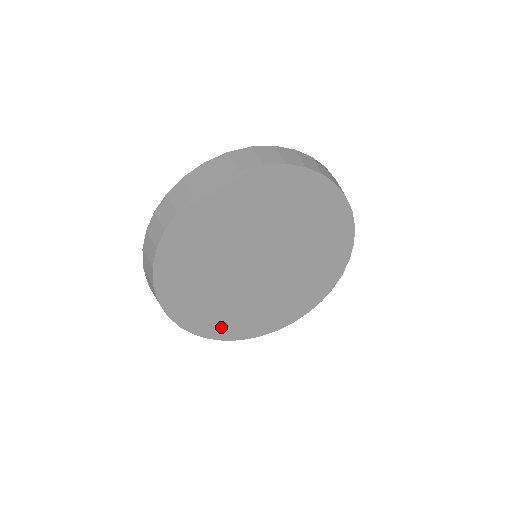
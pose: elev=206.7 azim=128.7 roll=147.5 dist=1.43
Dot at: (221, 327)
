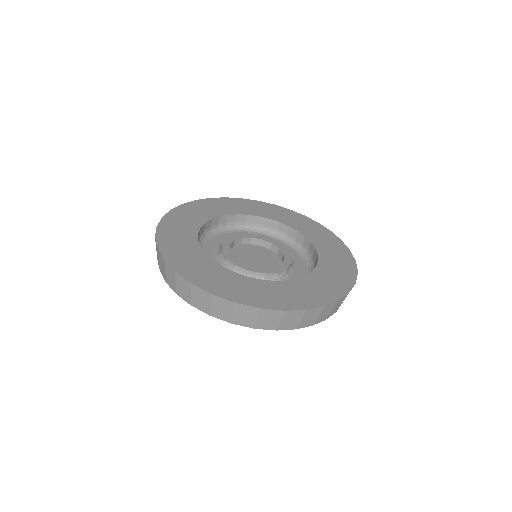
Dot at: occluded
